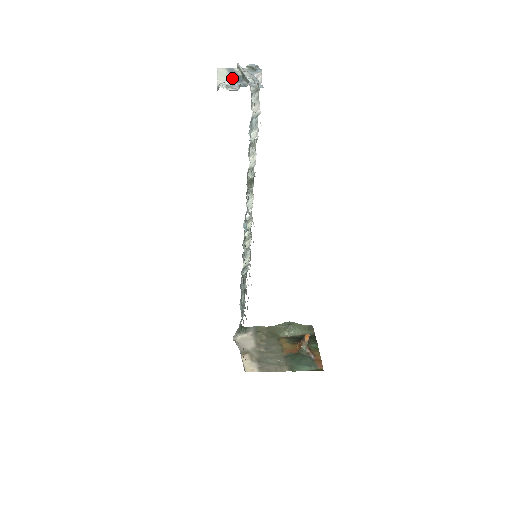
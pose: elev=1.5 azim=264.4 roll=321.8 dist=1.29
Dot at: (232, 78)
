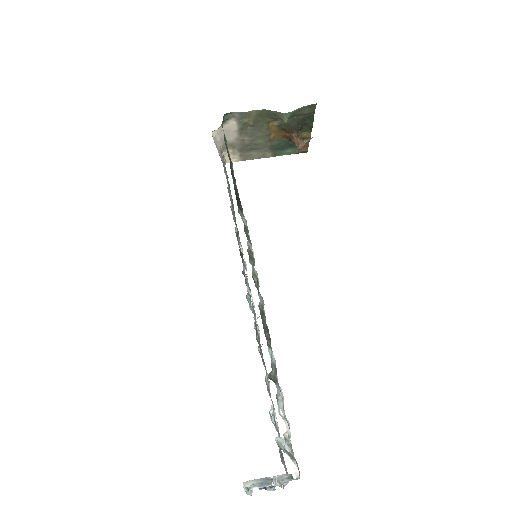
Dot at: occluded
